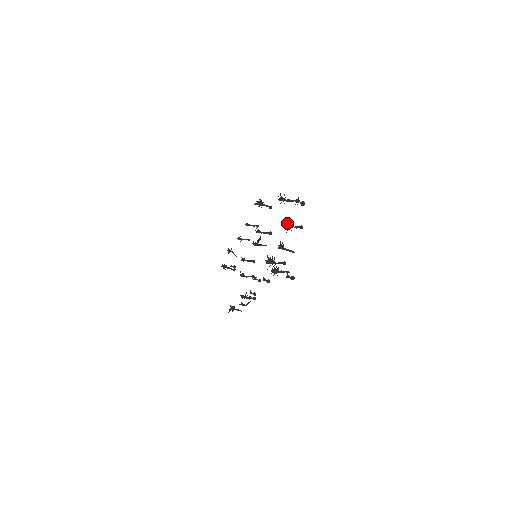
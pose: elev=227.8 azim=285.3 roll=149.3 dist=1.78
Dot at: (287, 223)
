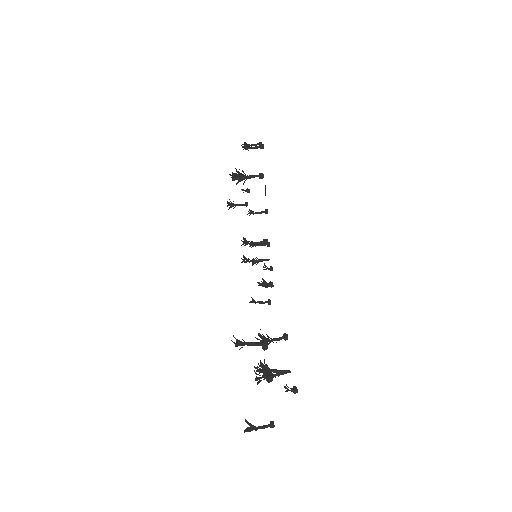
Dot at: occluded
